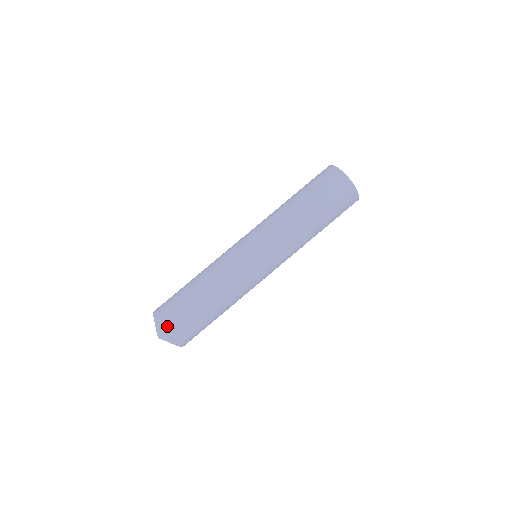
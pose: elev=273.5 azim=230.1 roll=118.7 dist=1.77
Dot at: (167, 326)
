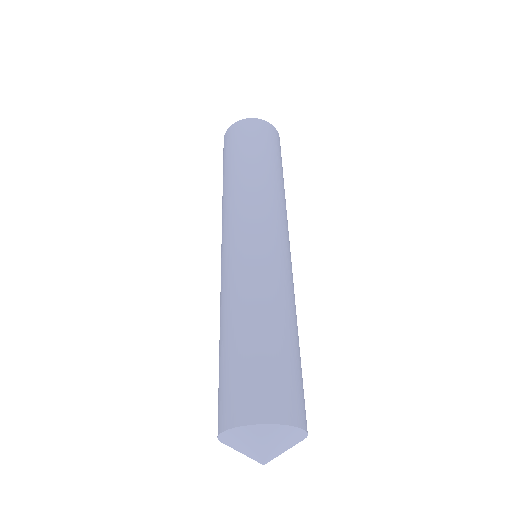
Dot at: (298, 415)
